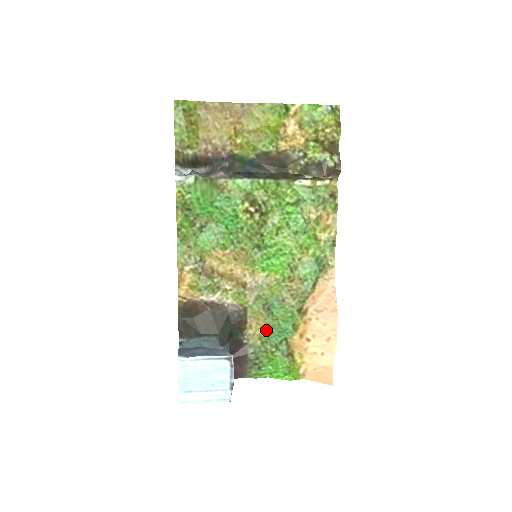
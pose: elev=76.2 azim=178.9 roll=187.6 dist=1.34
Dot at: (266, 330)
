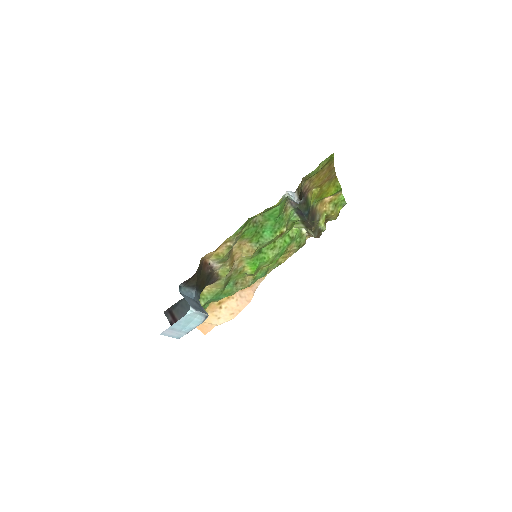
Dot at: (211, 293)
